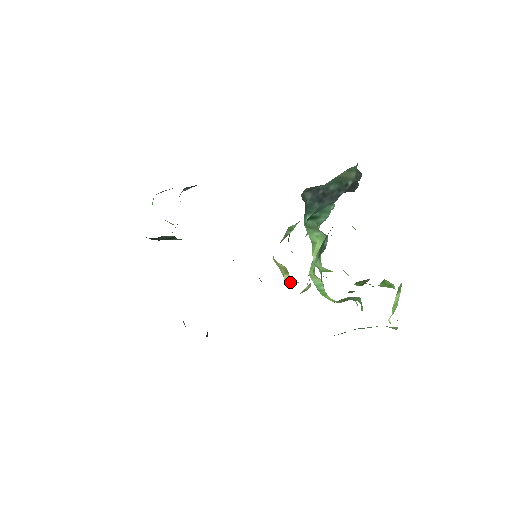
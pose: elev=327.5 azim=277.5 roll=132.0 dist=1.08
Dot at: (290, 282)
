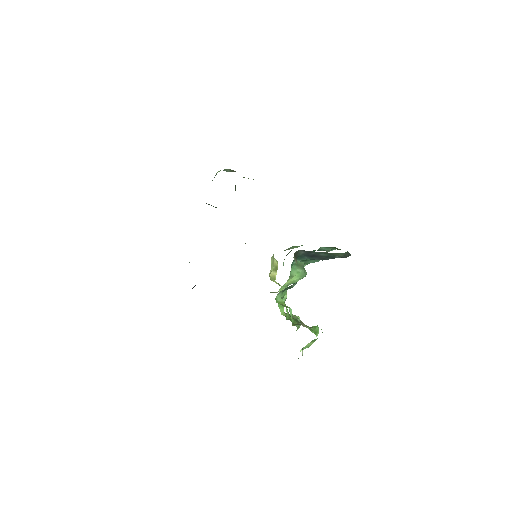
Dot at: (272, 279)
